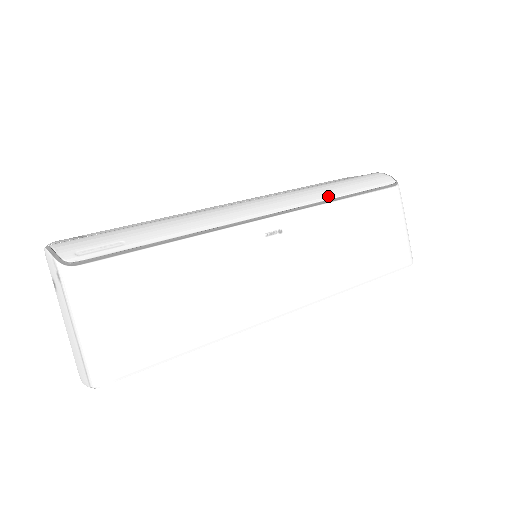
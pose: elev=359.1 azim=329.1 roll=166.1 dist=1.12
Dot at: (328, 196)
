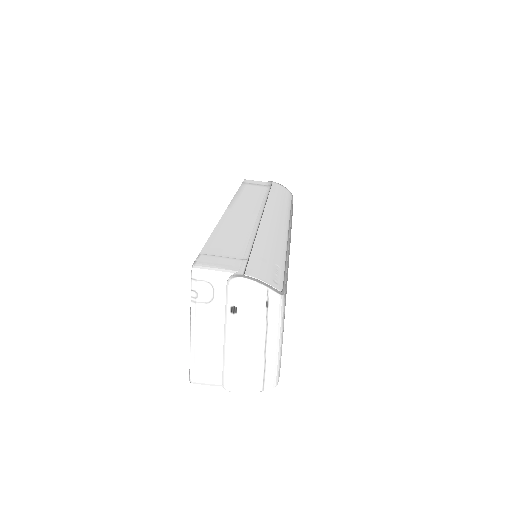
Dot at: (288, 208)
